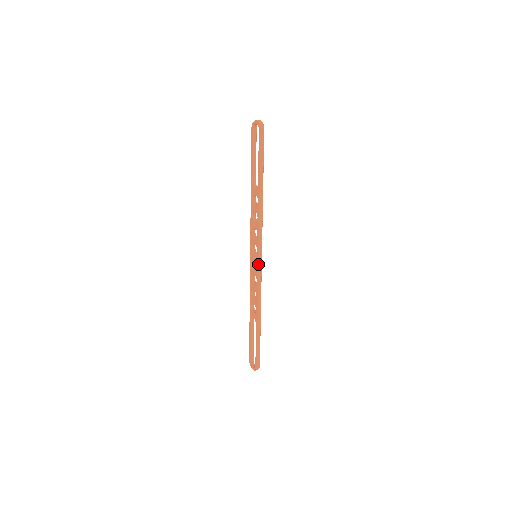
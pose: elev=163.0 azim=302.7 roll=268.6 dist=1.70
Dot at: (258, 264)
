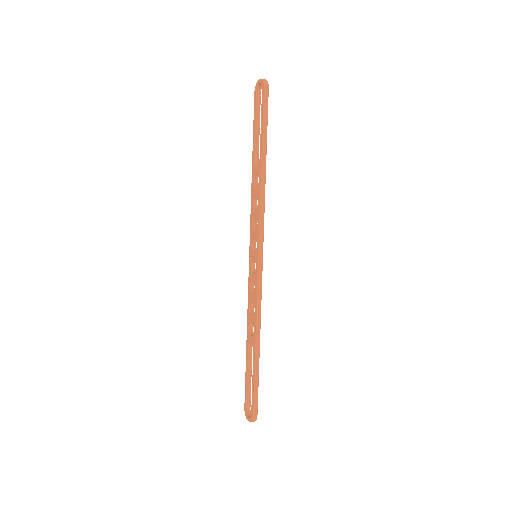
Dot at: (257, 265)
